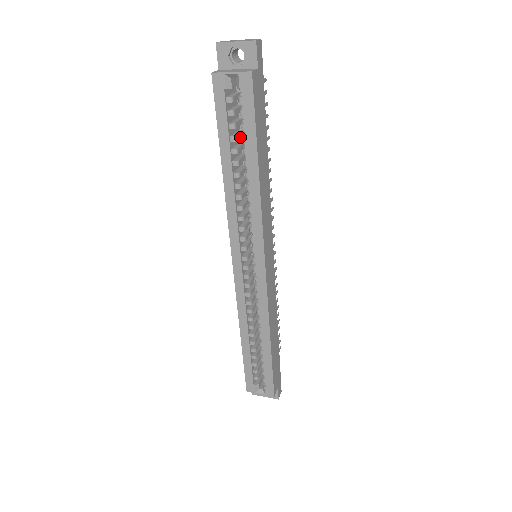
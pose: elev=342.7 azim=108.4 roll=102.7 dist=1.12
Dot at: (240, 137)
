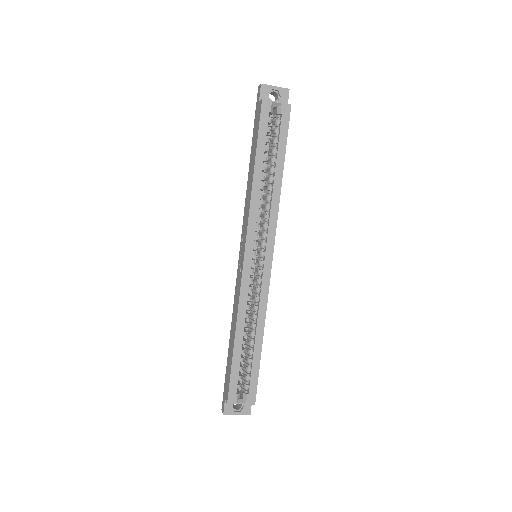
Dot at: (266, 152)
